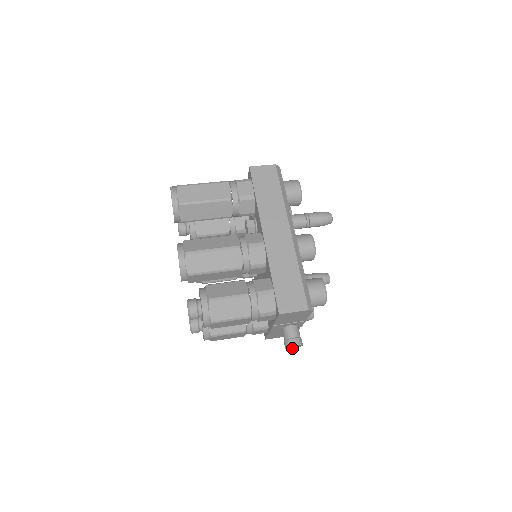
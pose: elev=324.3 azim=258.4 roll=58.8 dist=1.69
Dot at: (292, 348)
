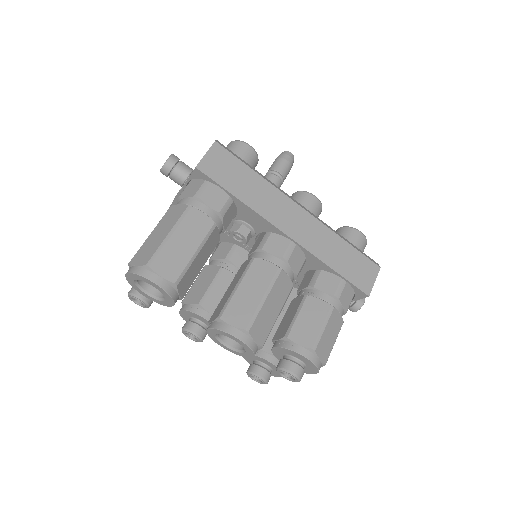
Dot at: occluded
